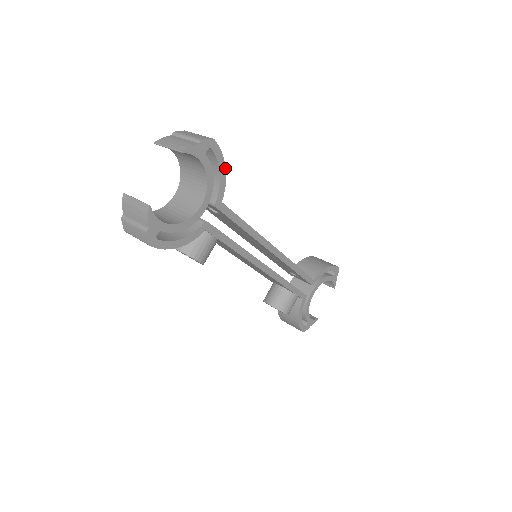
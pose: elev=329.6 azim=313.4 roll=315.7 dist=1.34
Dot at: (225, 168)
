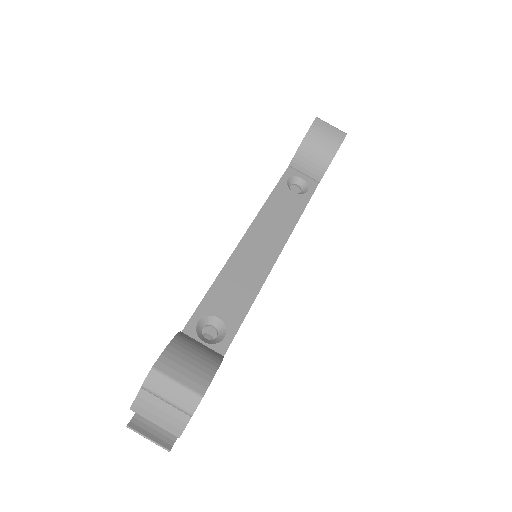
Dot at: (219, 365)
